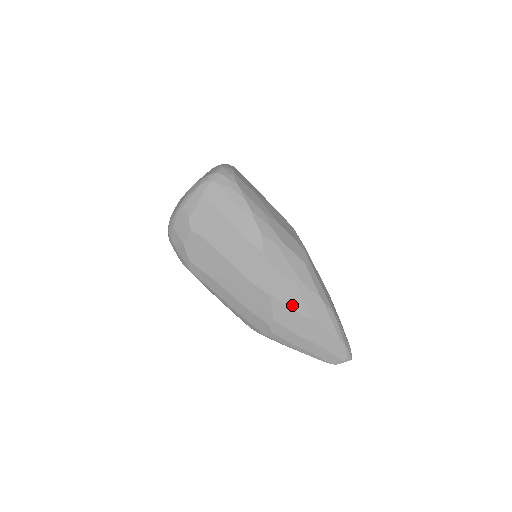
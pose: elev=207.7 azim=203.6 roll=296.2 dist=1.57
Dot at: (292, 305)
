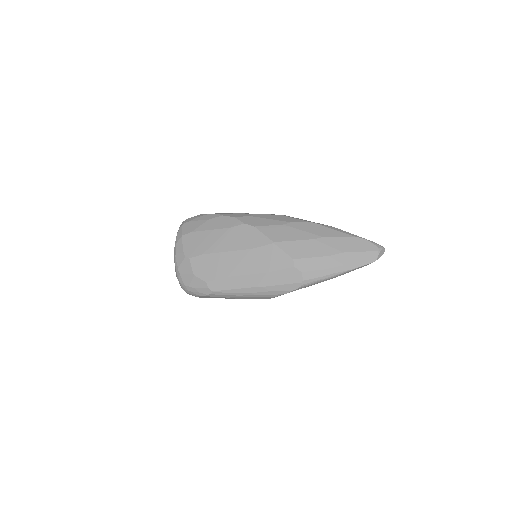
Dot at: (295, 238)
